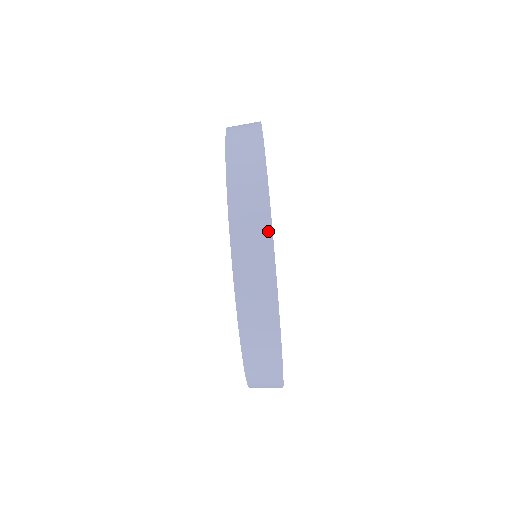
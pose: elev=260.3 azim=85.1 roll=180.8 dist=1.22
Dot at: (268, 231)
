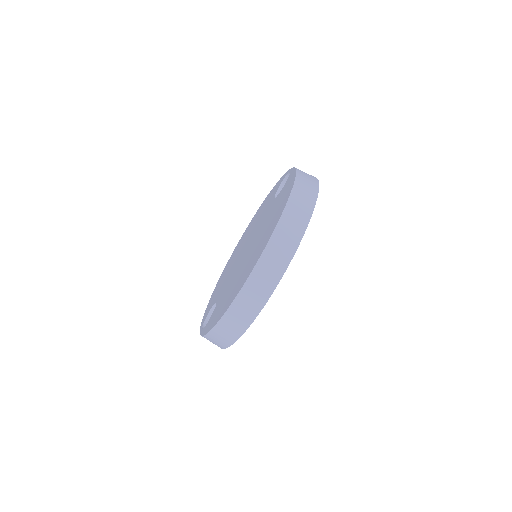
Dot at: (299, 239)
